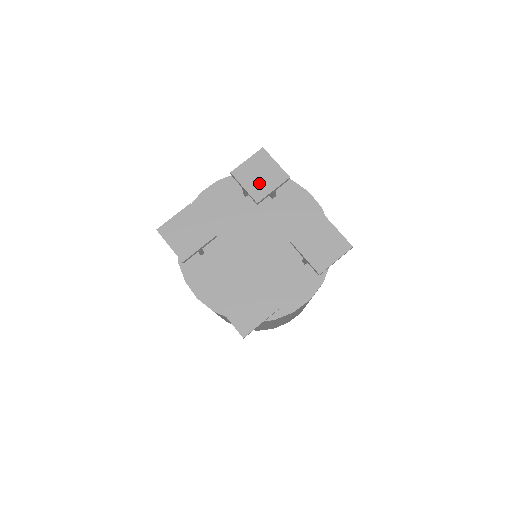
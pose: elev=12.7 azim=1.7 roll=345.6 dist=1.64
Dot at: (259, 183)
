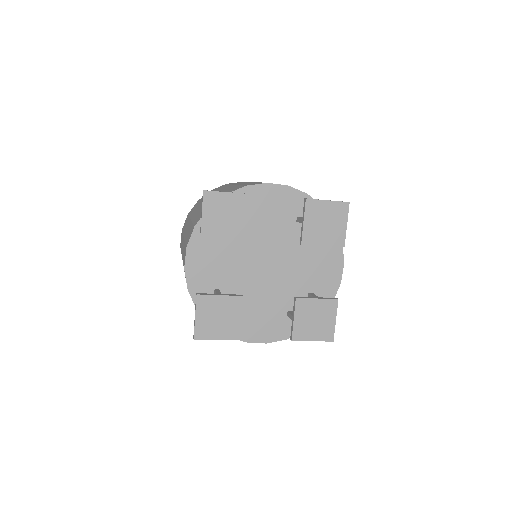
Dot at: (318, 230)
